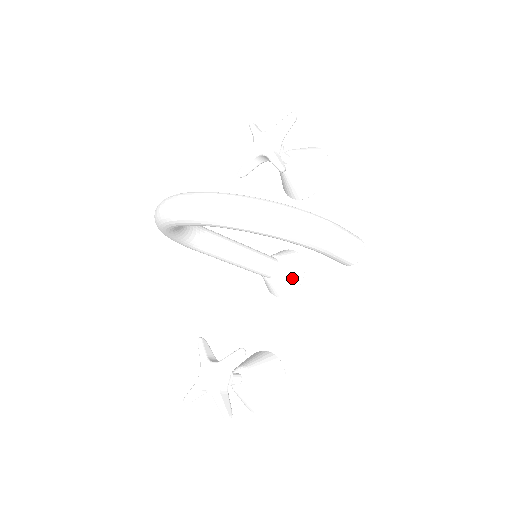
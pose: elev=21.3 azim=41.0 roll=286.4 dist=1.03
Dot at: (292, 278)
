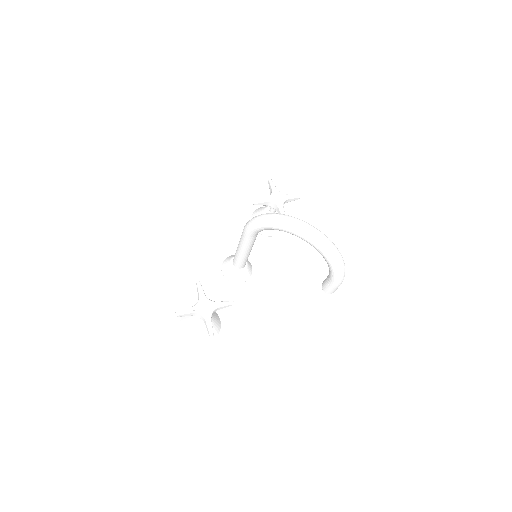
Dot at: (246, 275)
